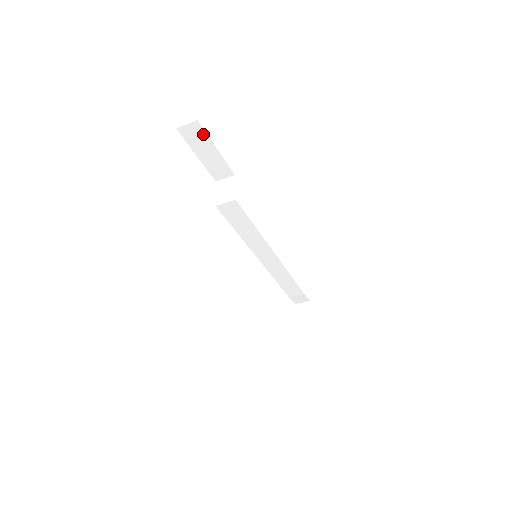
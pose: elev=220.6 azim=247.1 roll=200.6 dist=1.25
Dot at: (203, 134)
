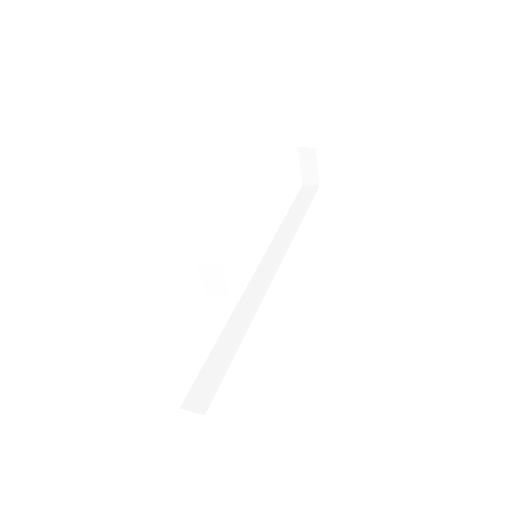
Dot at: occluded
